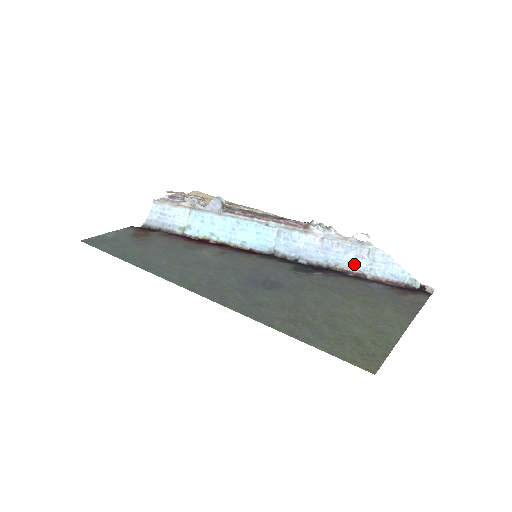
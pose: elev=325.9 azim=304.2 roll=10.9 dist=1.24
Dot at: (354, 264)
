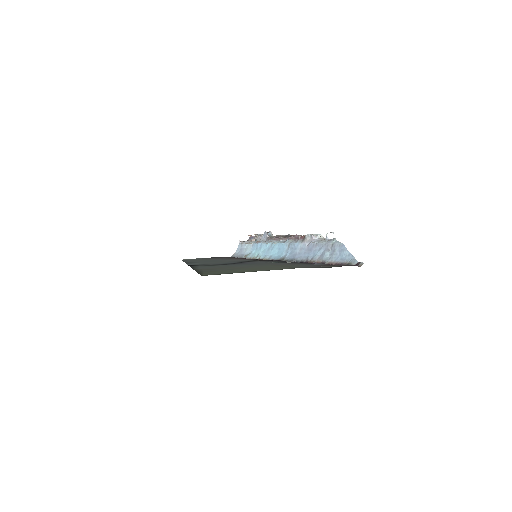
Dot at: (322, 257)
